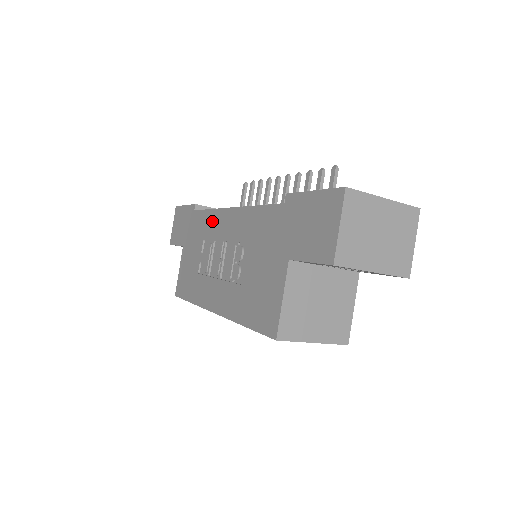
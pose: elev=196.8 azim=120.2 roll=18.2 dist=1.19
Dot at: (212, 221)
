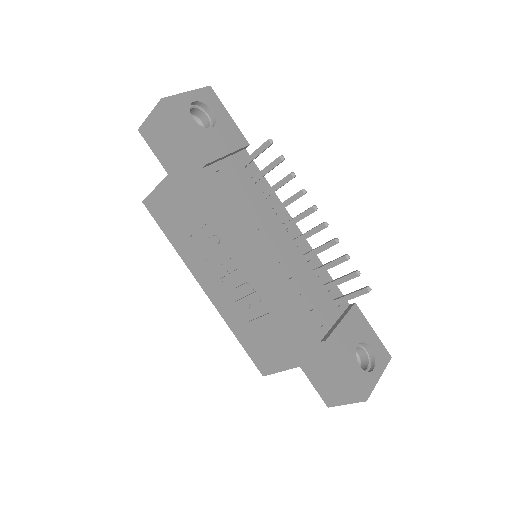
Dot at: (230, 228)
